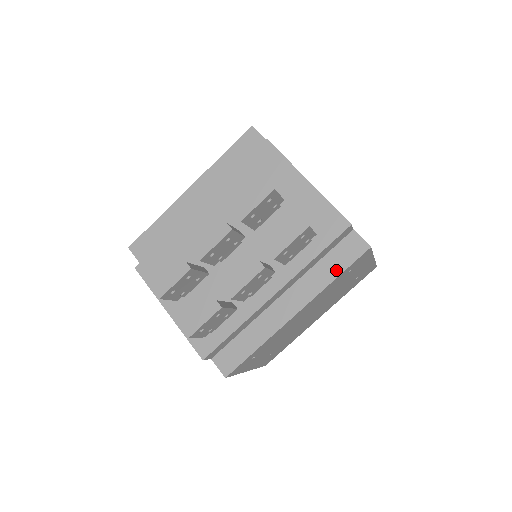
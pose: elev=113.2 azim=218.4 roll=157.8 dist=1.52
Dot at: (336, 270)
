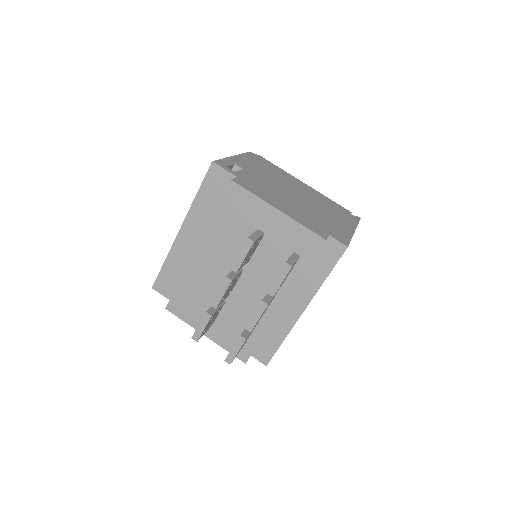
Dot at: (325, 271)
